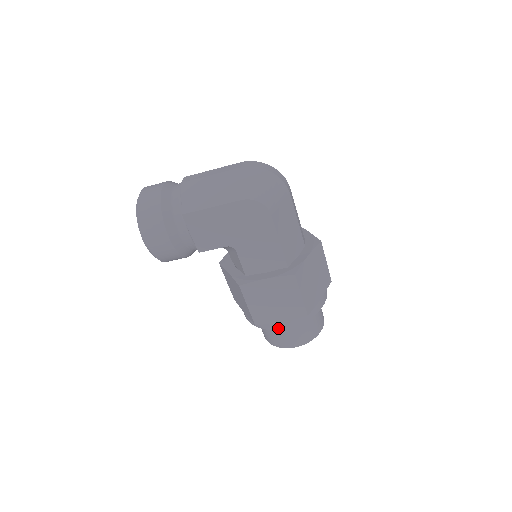
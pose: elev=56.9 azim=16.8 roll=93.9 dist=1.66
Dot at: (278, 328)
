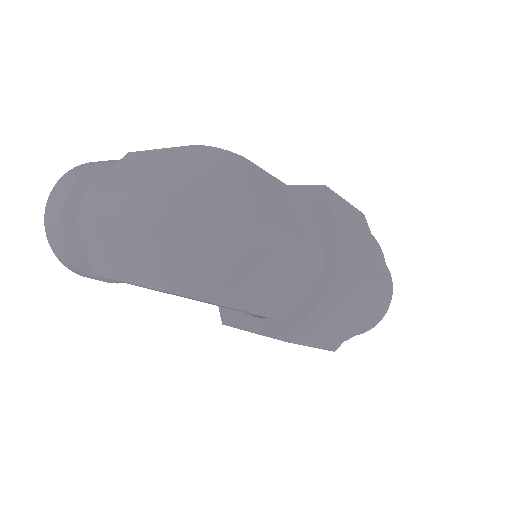
Dot at: occluded
